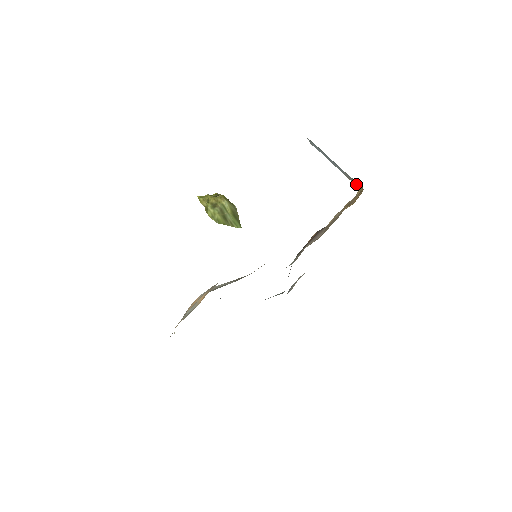
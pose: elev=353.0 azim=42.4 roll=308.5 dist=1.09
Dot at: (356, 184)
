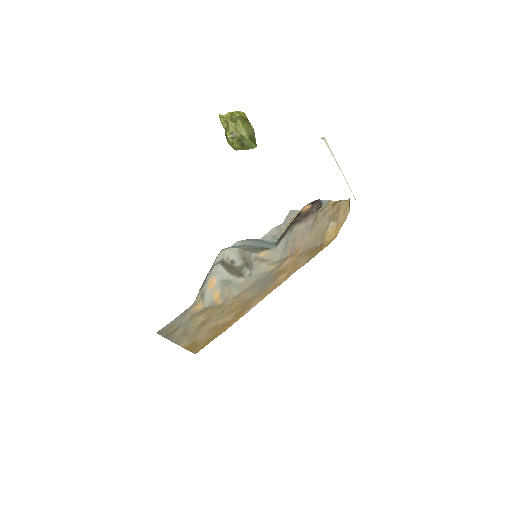
Dot at: occluded
